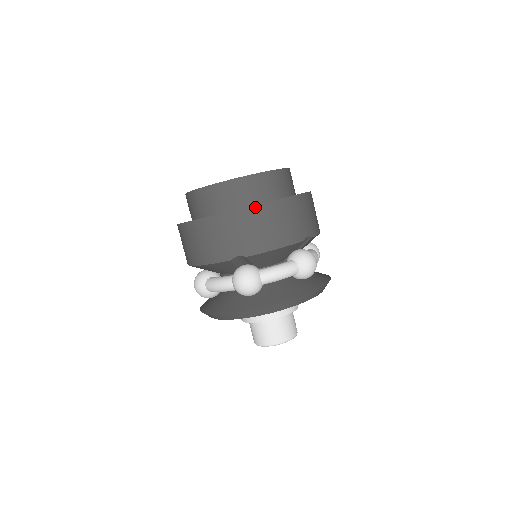
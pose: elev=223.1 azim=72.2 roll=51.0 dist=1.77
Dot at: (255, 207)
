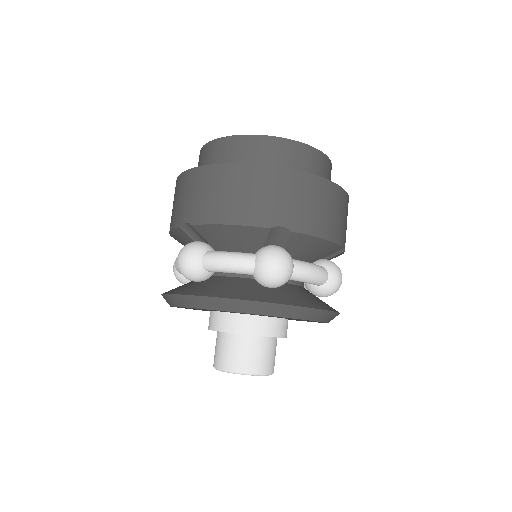
Dot at: (219, 166)
